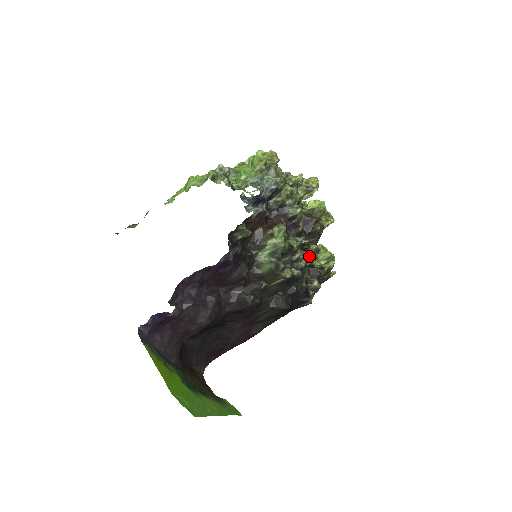
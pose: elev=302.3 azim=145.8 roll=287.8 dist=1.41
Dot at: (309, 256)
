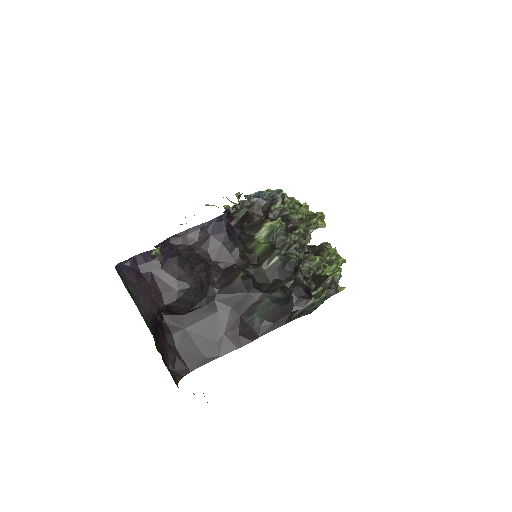
Dot at: (312, 260)
